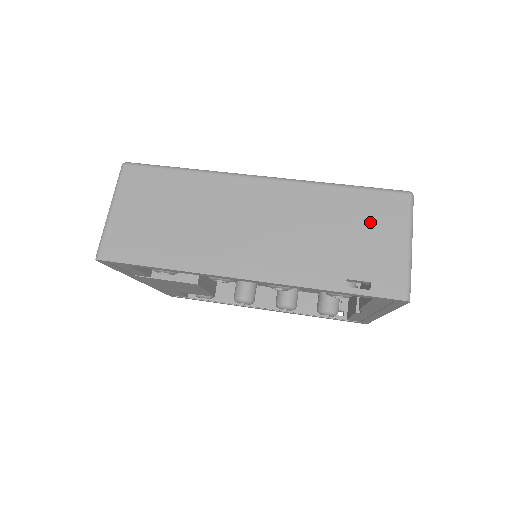
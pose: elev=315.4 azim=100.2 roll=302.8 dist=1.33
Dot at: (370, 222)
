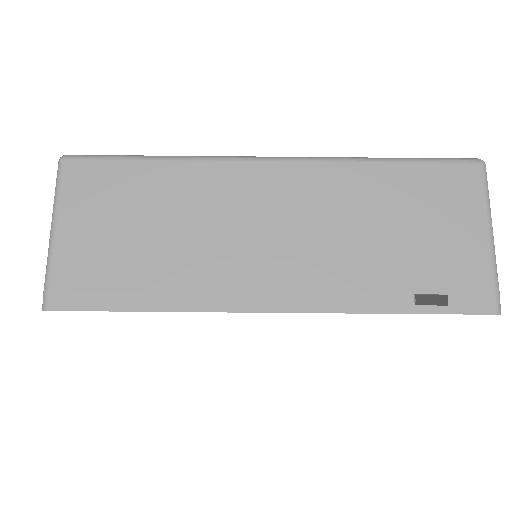
Dot at: (434, 209)
